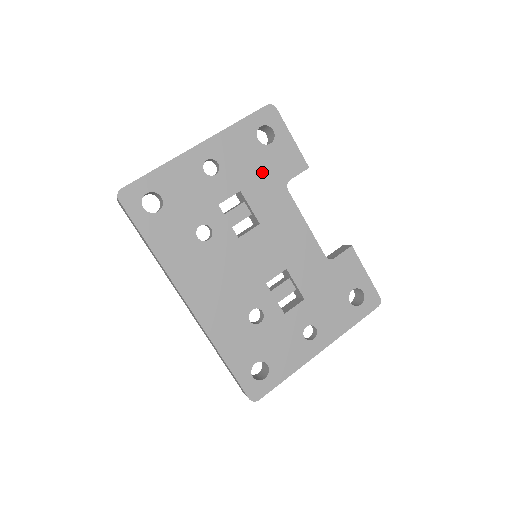
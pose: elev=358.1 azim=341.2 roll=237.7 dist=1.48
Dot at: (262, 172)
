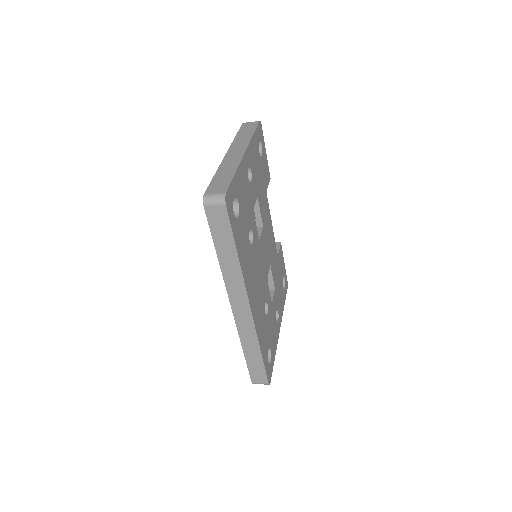
Dot at: (261, 181)
